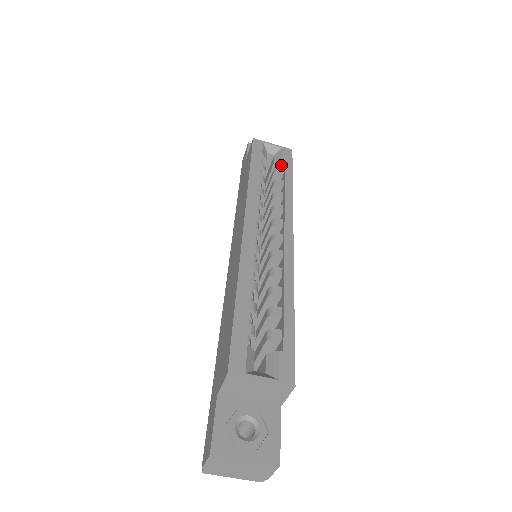
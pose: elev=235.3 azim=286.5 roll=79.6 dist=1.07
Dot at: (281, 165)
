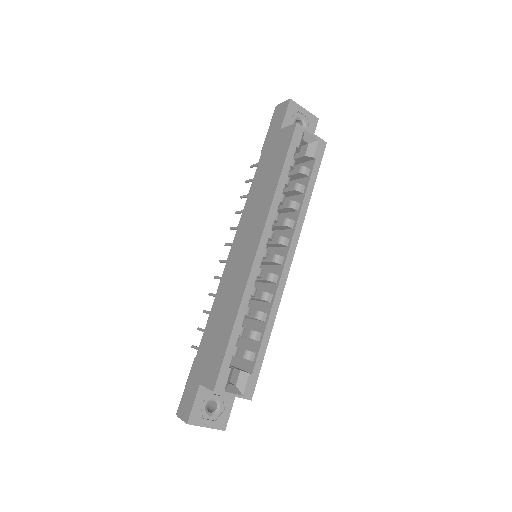
Dot at: (310, 159)
